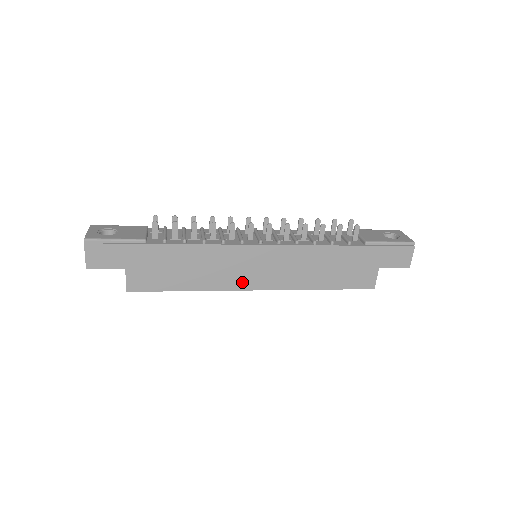
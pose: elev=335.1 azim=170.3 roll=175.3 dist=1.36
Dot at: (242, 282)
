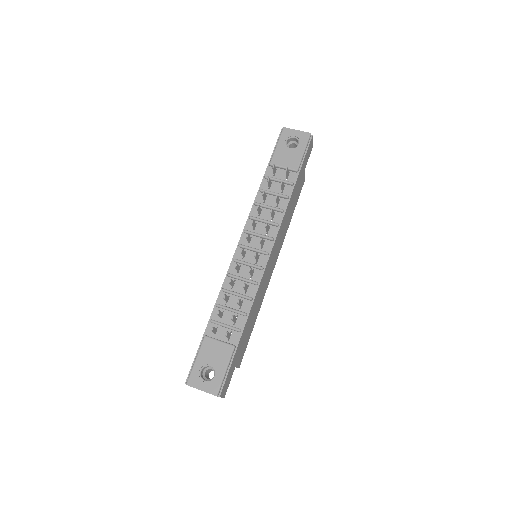
Dot at: (269, 278)
